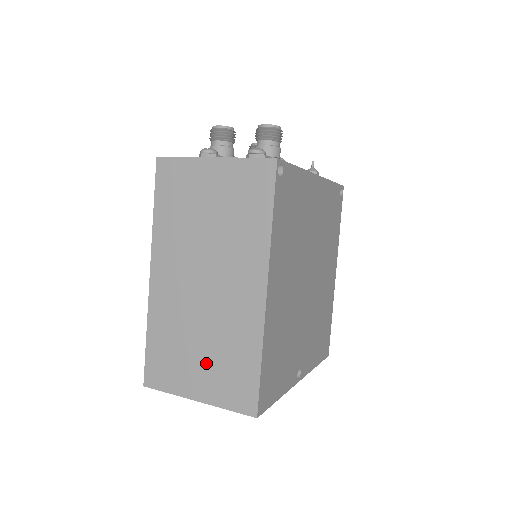
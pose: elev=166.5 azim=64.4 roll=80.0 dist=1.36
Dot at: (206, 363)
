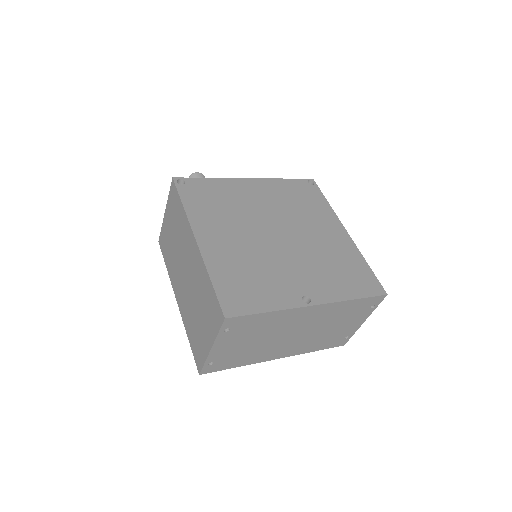
Dot at: (203, 318)
